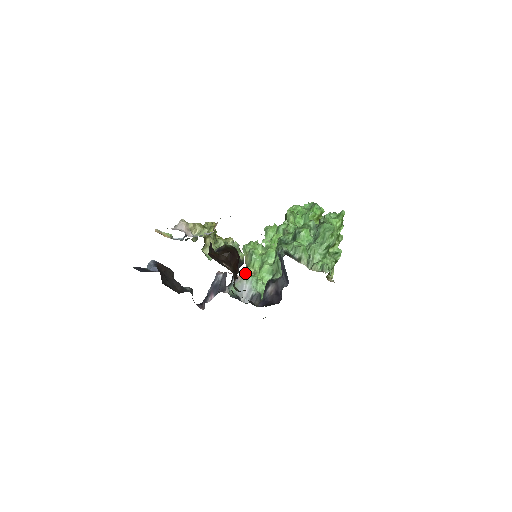
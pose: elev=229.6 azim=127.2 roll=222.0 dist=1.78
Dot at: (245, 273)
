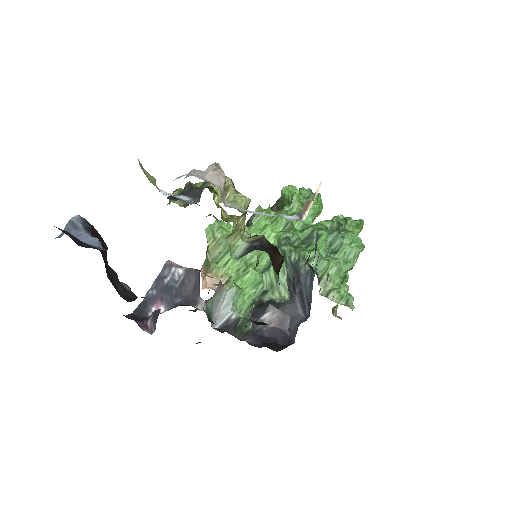
Dot at: (211, 273)
